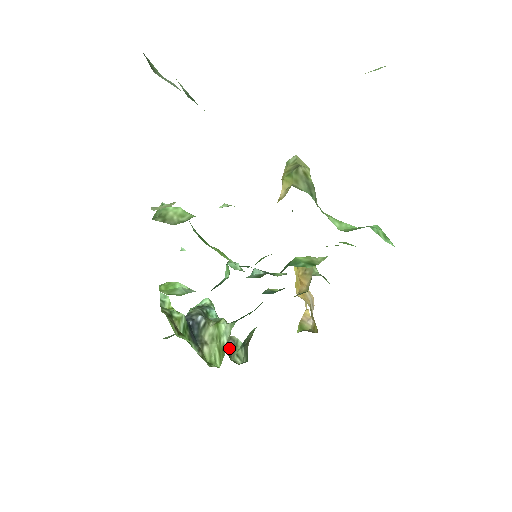
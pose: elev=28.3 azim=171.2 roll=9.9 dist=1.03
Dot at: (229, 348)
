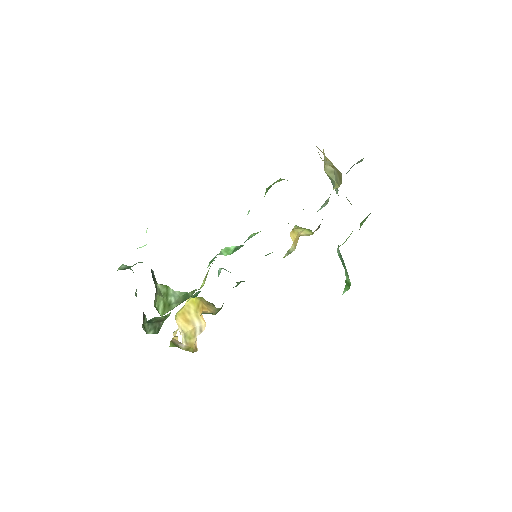
Dot at: (143, 315)
